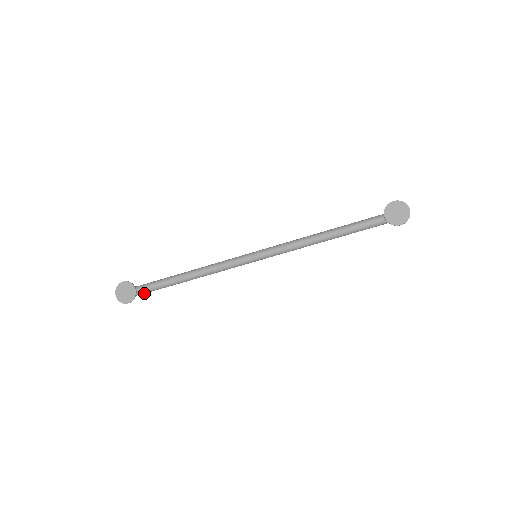
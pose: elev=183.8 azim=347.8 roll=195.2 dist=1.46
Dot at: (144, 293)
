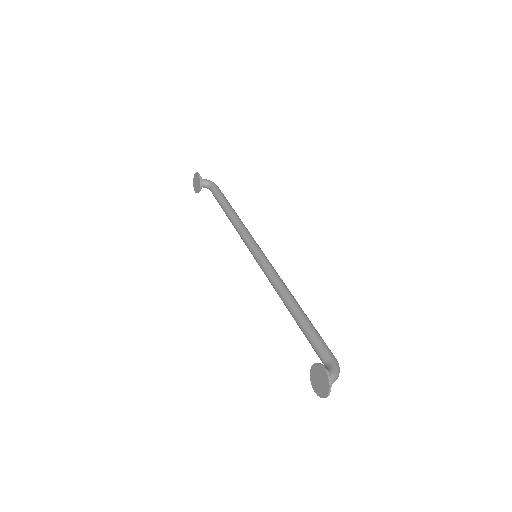
Dot at: occluded
